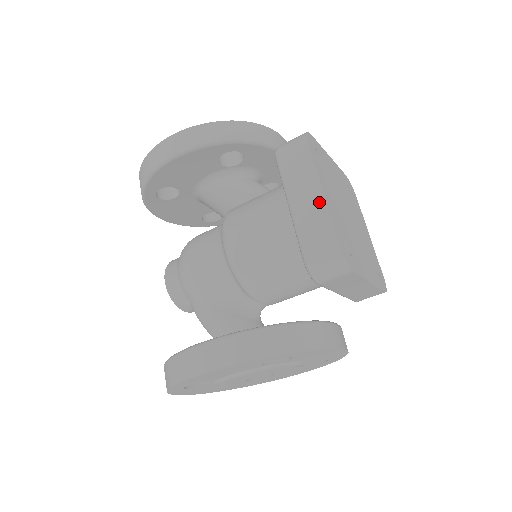
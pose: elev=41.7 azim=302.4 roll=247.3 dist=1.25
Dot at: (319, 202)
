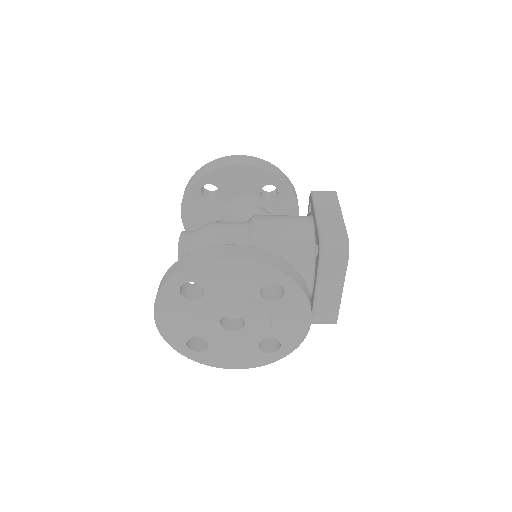
Dot at: (338, 217)
